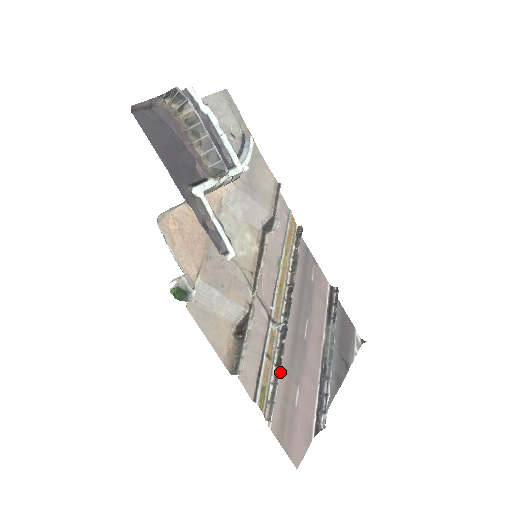
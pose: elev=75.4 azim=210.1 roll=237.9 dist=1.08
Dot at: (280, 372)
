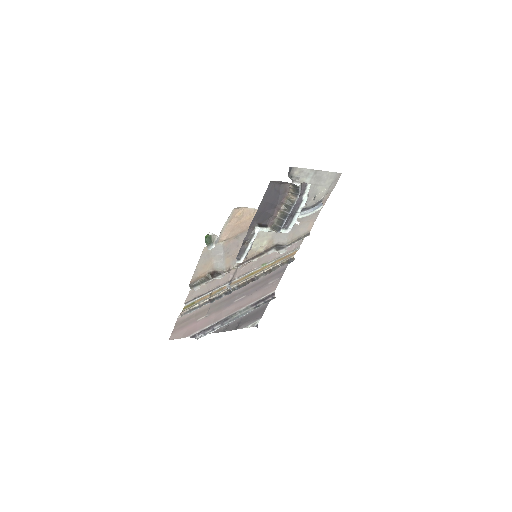
Dot at: occluded
